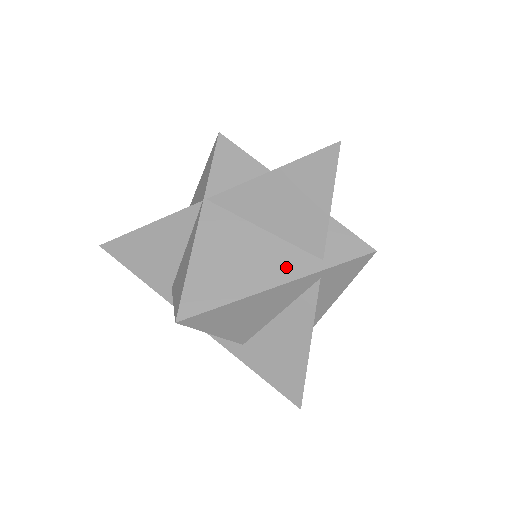
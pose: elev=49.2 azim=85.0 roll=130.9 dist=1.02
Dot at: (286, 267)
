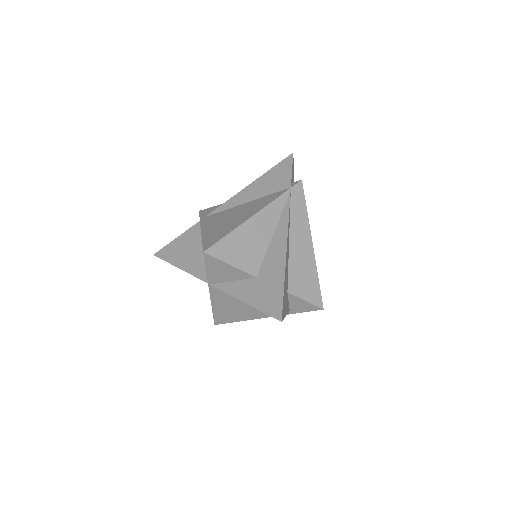
Dot at: occluded
